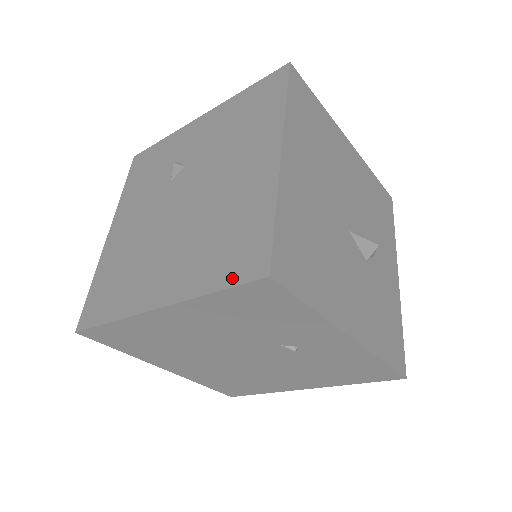
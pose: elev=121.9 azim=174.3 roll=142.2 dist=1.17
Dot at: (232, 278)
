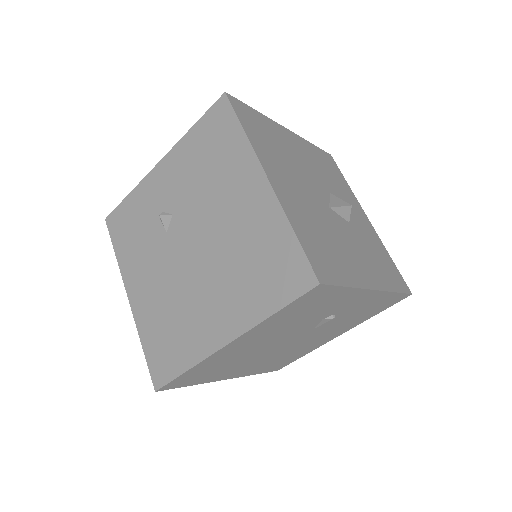
Dot at: (286, 296)
